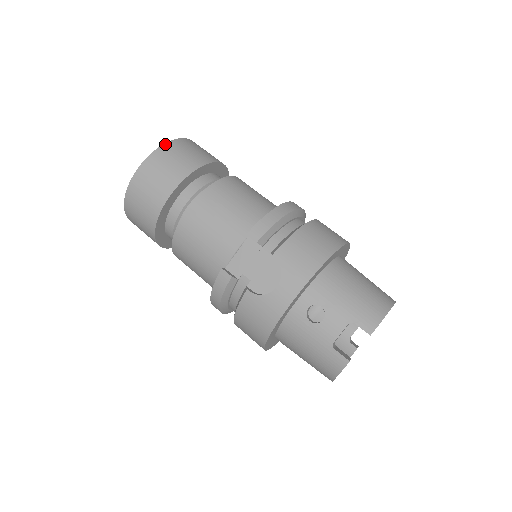
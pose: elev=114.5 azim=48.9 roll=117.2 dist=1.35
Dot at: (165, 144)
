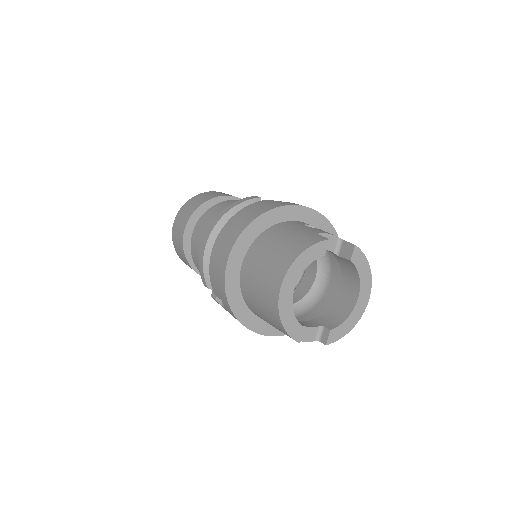
Dot at: occluded
